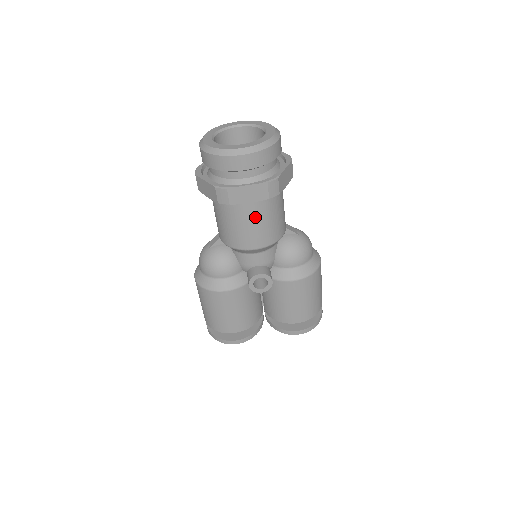
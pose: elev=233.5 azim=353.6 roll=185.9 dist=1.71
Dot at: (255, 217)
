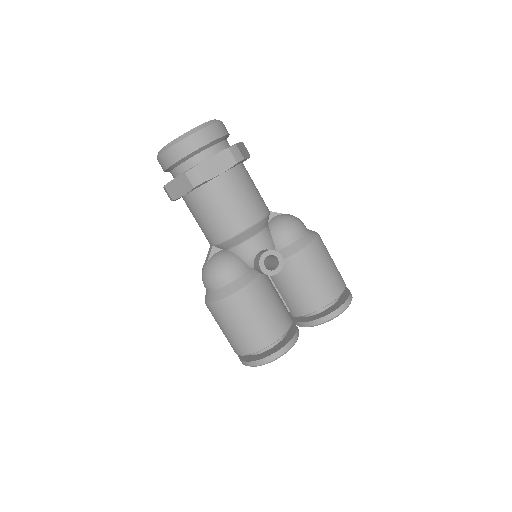
Dot at: (233, 192)
